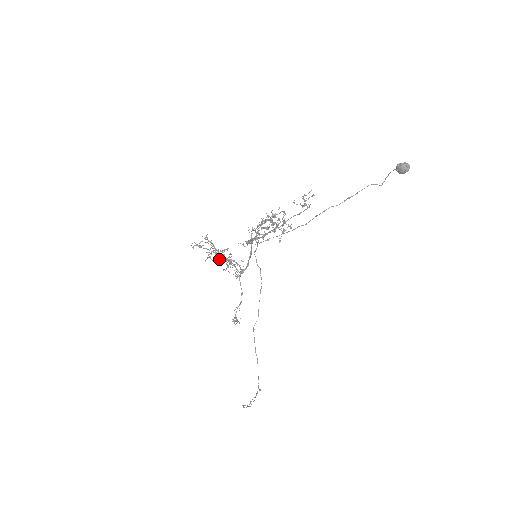
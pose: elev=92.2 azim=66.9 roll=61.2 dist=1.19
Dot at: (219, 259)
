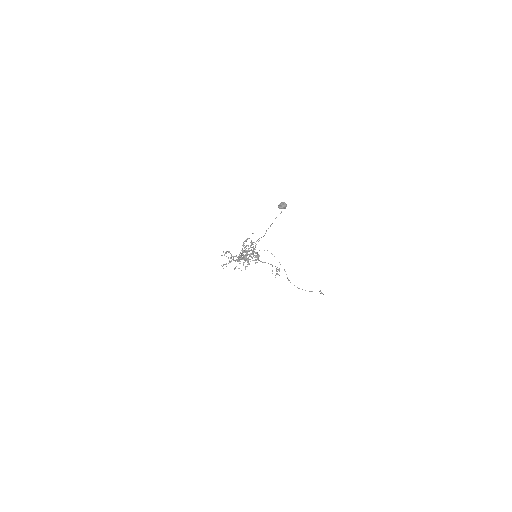
Dot at: occluded
